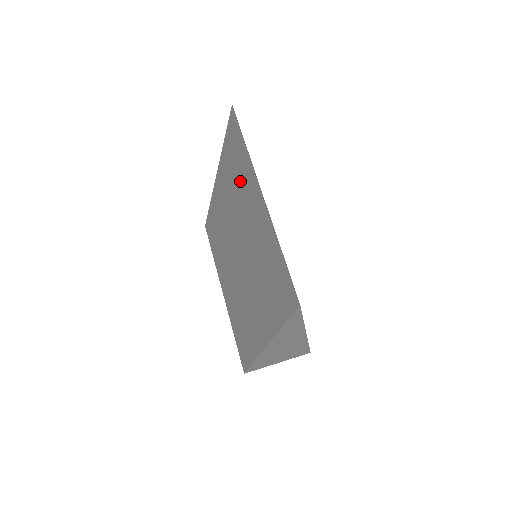
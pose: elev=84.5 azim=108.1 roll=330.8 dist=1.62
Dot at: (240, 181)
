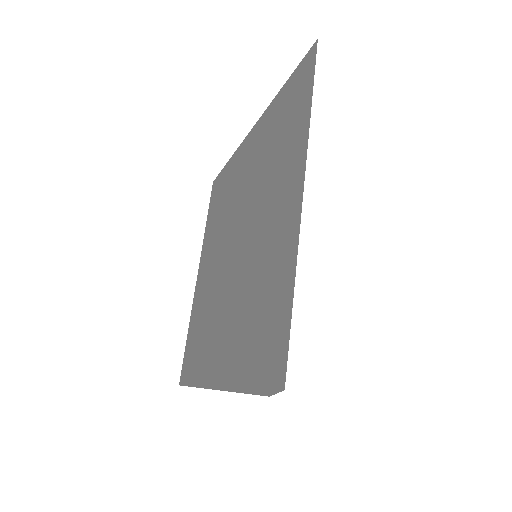
Dot at: (279, 153)
